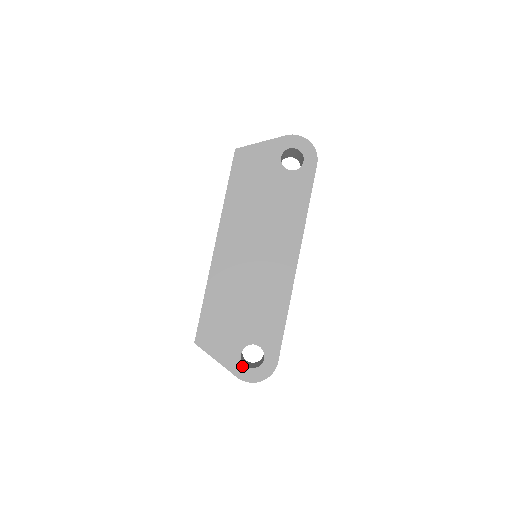
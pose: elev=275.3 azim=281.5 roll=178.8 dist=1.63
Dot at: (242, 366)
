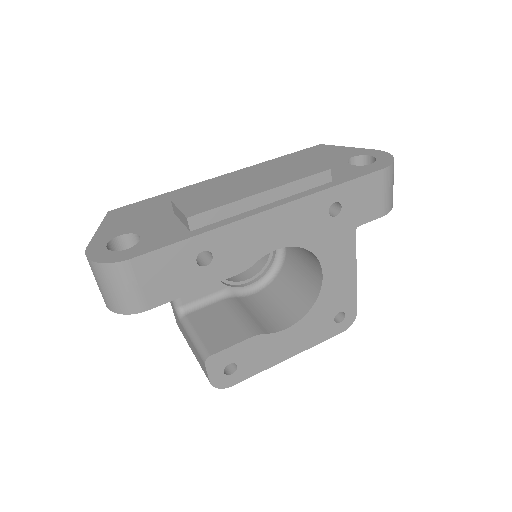
Dot at: (105, 243)
